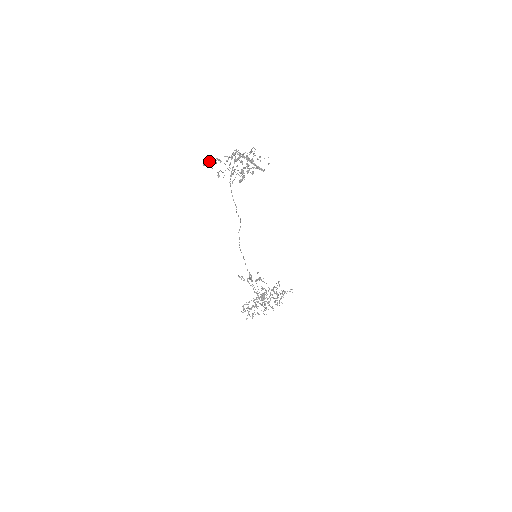
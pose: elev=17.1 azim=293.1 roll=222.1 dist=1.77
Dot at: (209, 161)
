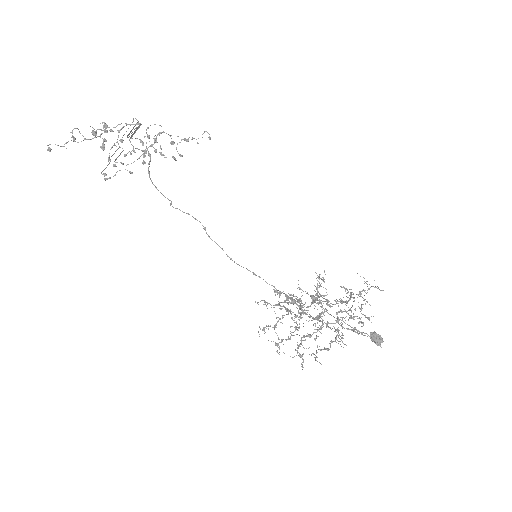
Dot at: (115, 174)
